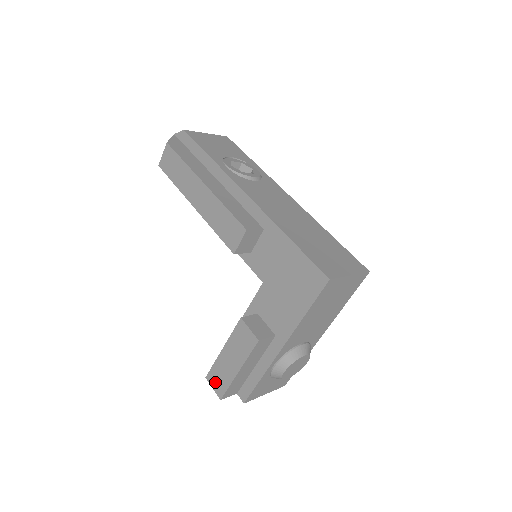
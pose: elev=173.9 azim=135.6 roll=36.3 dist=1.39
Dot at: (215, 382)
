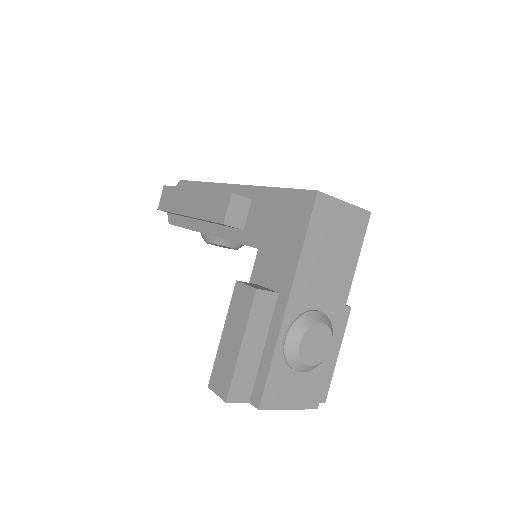
Dot at: (218, 383)
